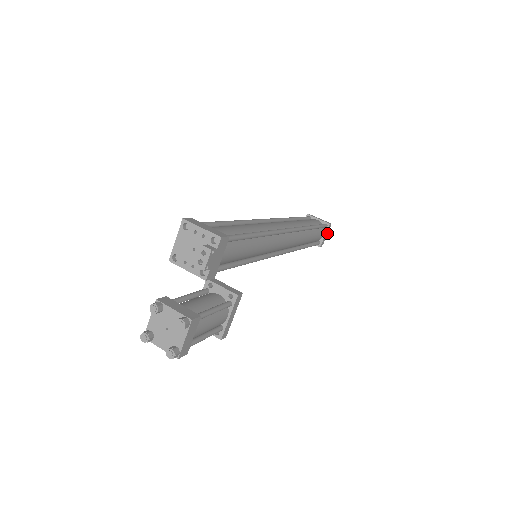
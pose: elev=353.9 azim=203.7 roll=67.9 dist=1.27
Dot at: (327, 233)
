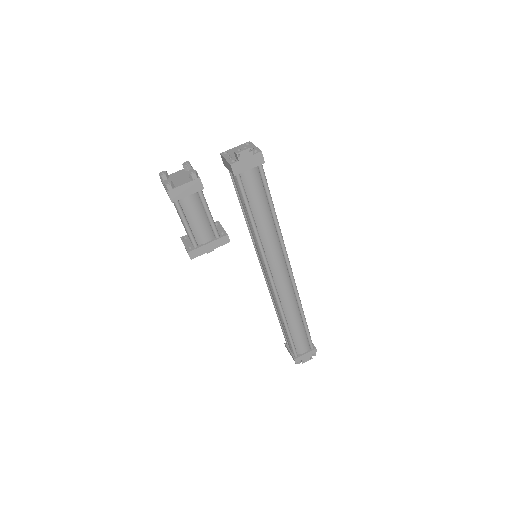
Dot at: (308, 356)
